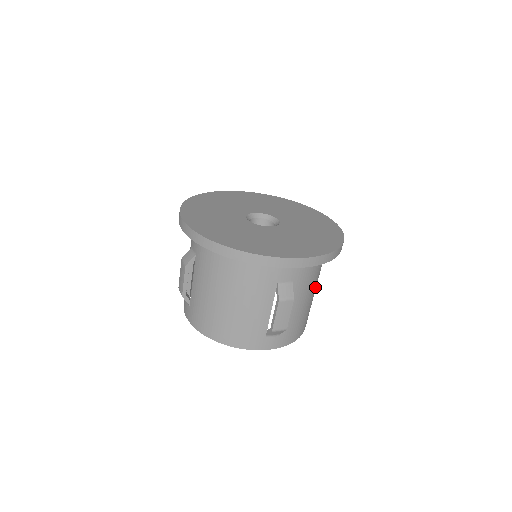
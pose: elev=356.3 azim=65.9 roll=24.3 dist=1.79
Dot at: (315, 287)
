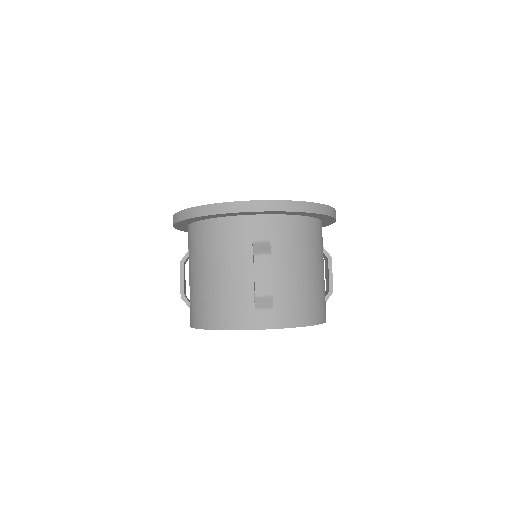
Dot at: (313, 264)
